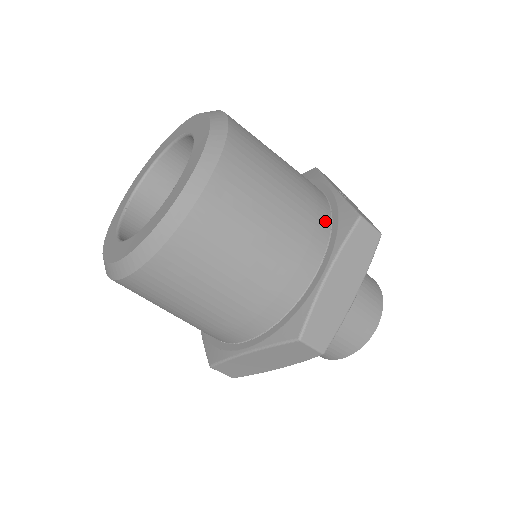
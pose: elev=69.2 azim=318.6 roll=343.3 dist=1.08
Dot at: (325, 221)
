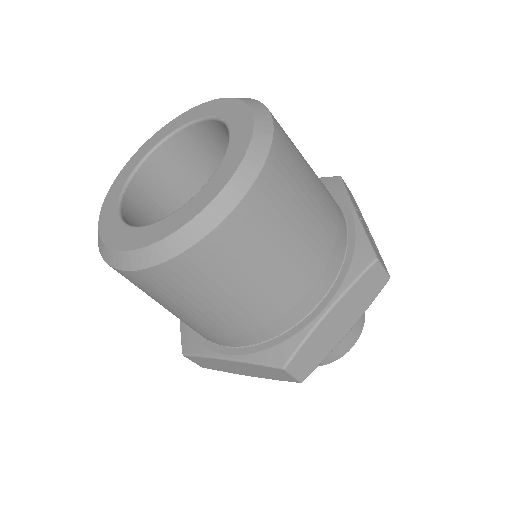
Dot at: (340, 253)
